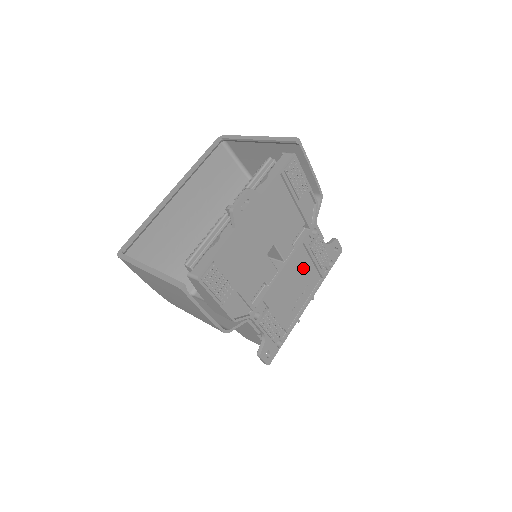
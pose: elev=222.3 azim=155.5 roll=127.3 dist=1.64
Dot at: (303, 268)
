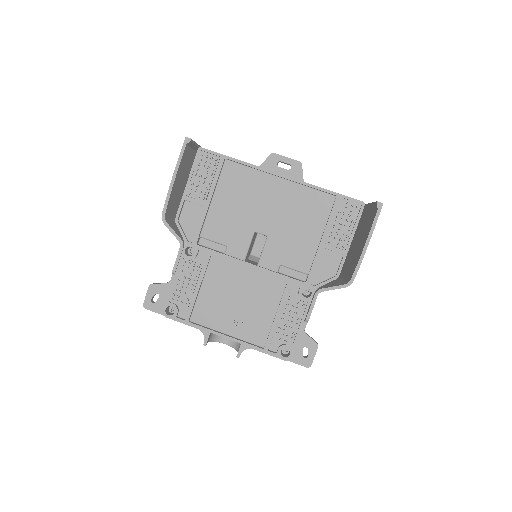
Dot at: (263, 304)
